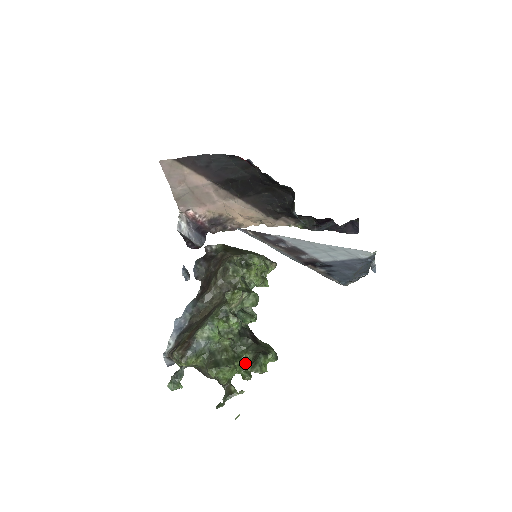
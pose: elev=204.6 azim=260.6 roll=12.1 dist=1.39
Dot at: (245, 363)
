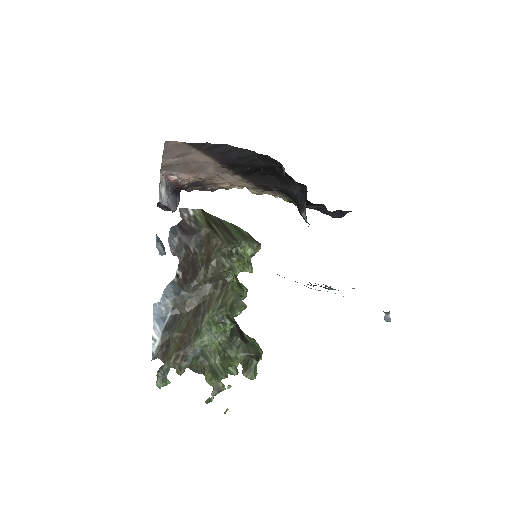
Dot at: (234, 362)
